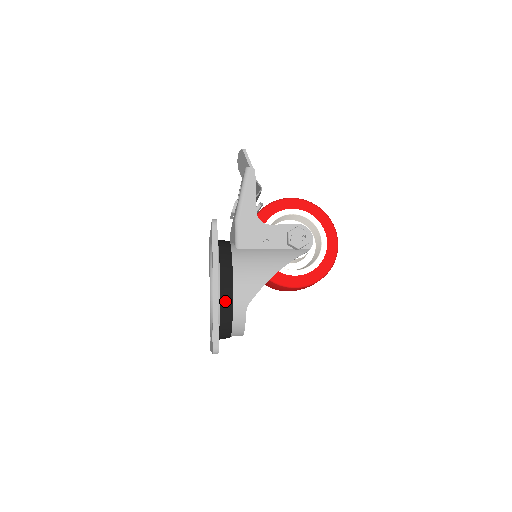
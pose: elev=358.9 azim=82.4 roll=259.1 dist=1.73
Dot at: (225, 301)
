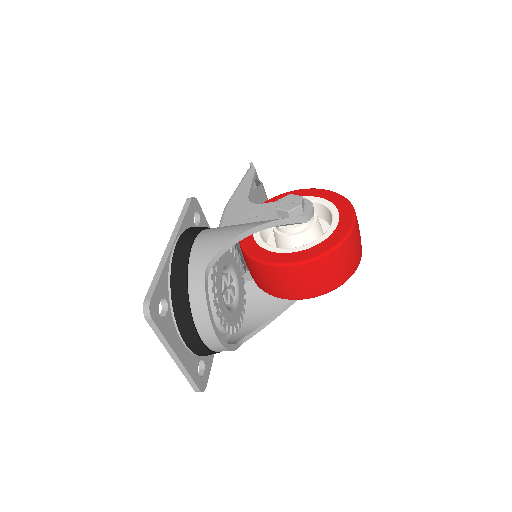
Dot at: (178, 261)
